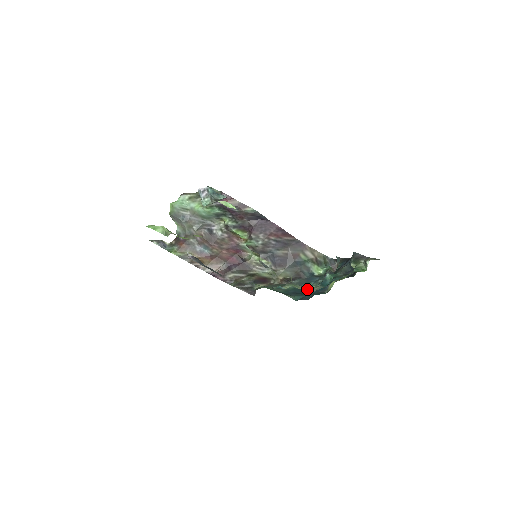
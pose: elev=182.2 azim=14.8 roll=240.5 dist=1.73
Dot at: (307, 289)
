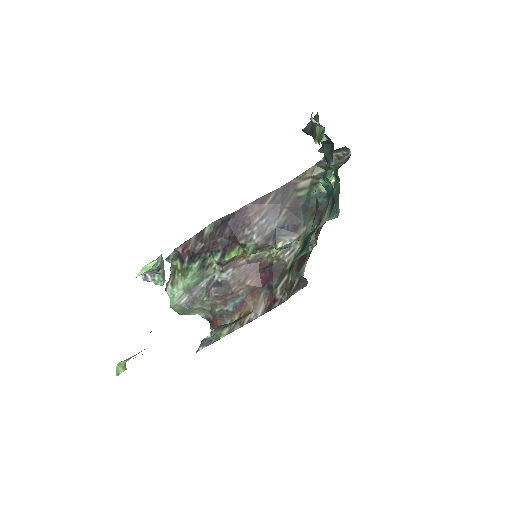
Dot at: (324, 219)
